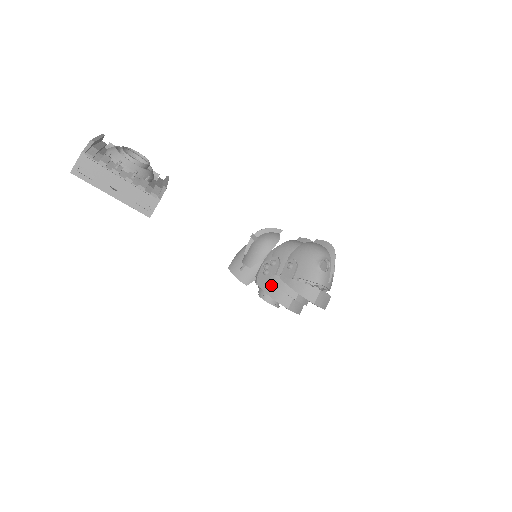
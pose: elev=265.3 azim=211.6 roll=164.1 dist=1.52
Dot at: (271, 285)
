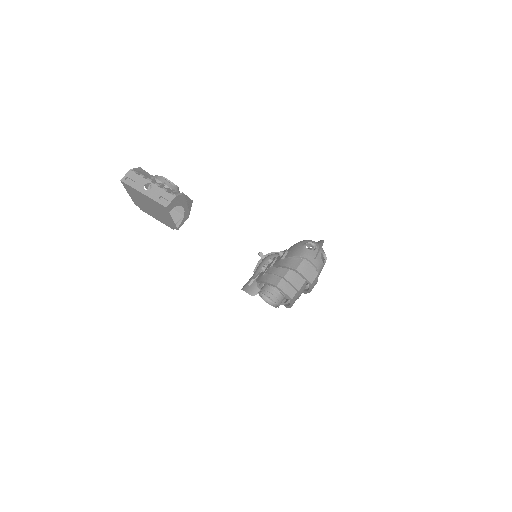
Dot at: (266, 275)
